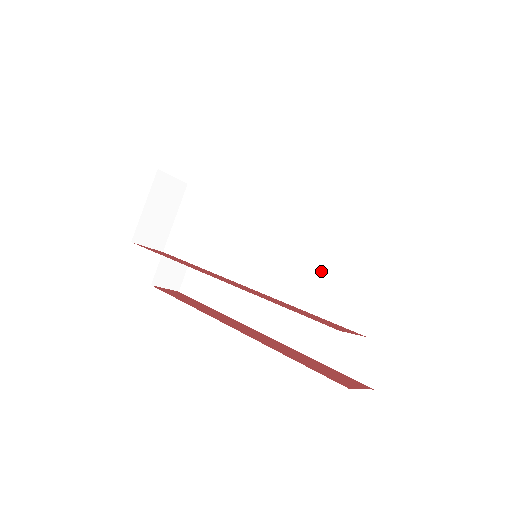
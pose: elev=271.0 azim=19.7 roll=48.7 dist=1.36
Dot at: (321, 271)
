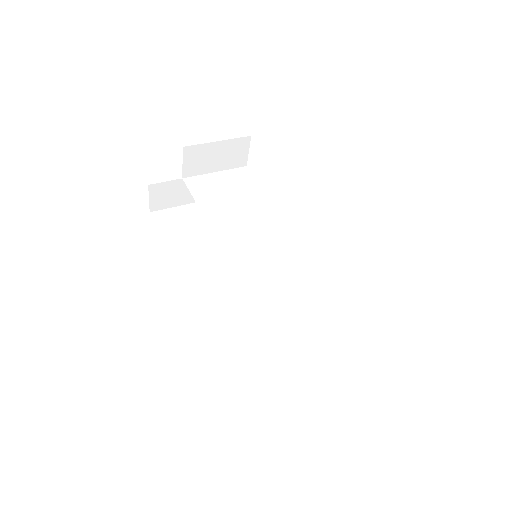
Dot at: (298, 311)
